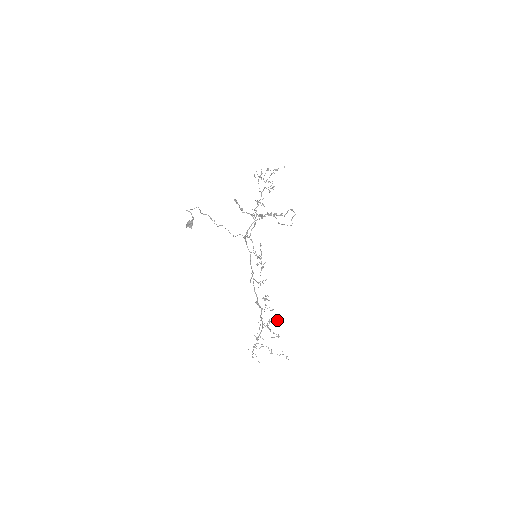
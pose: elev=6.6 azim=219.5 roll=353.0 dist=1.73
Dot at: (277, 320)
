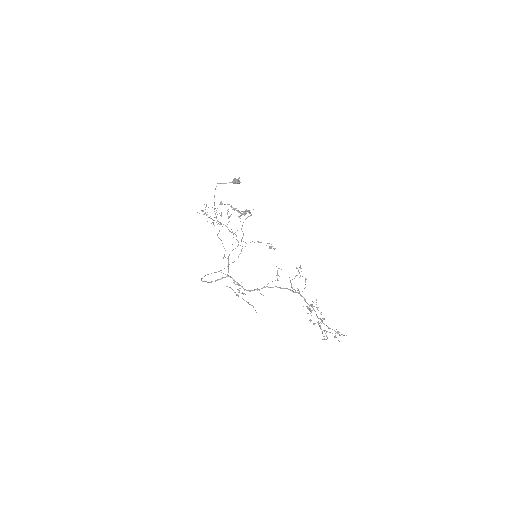
Dot at: (310, 304)
